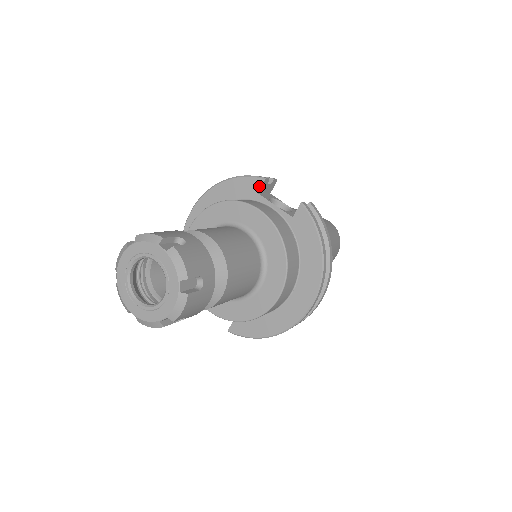
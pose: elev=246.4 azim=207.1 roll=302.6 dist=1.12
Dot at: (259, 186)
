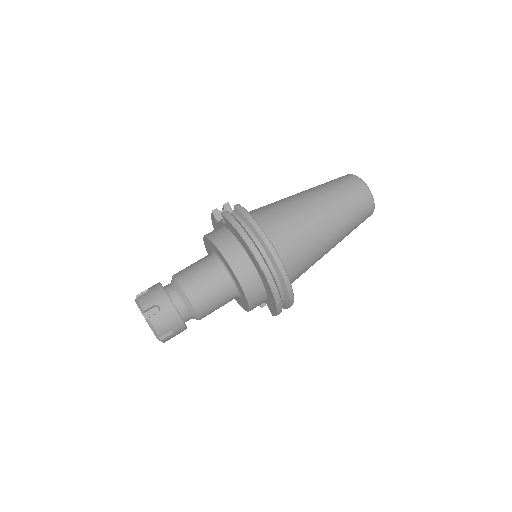
Dot at: (214, 217)
